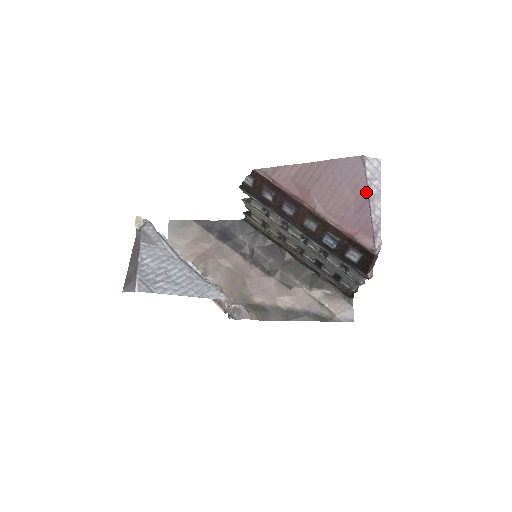
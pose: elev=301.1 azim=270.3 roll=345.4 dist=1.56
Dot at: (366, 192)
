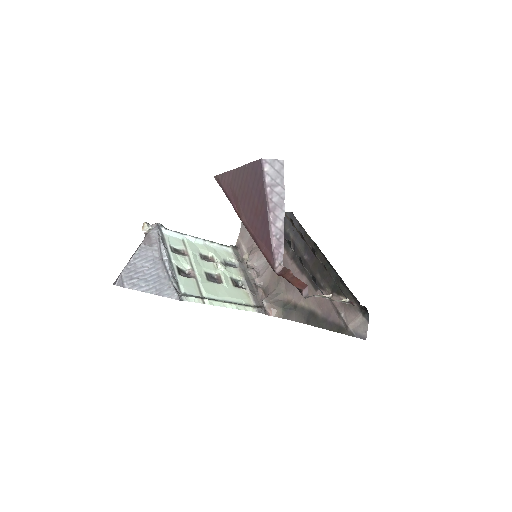
Dot at: (266, 201)
